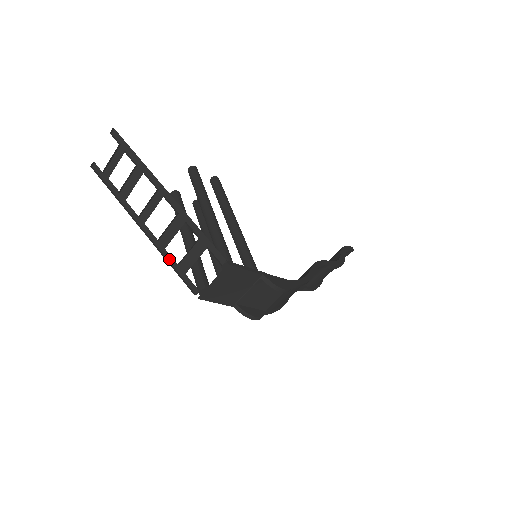
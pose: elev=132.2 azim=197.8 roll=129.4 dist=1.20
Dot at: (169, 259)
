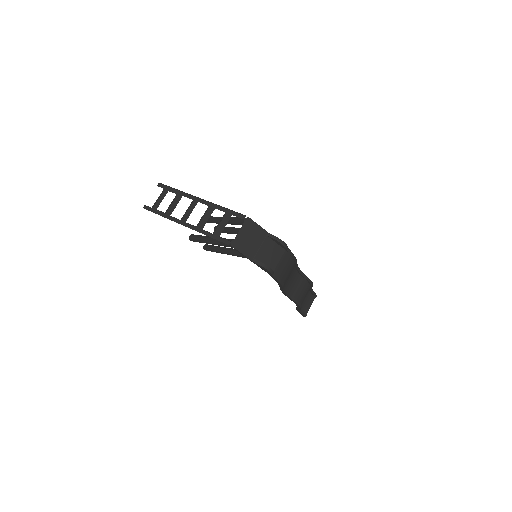
Dot at: (206, 234)
